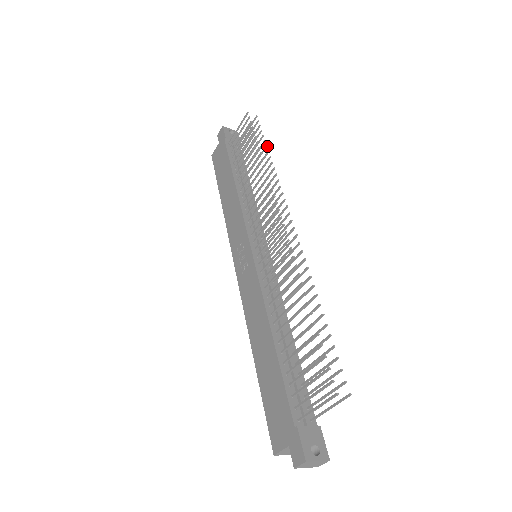
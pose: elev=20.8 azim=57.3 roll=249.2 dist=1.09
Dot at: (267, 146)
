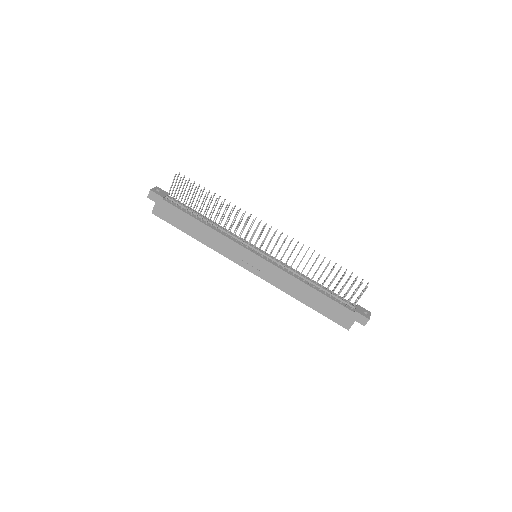
Dot at: occluded
